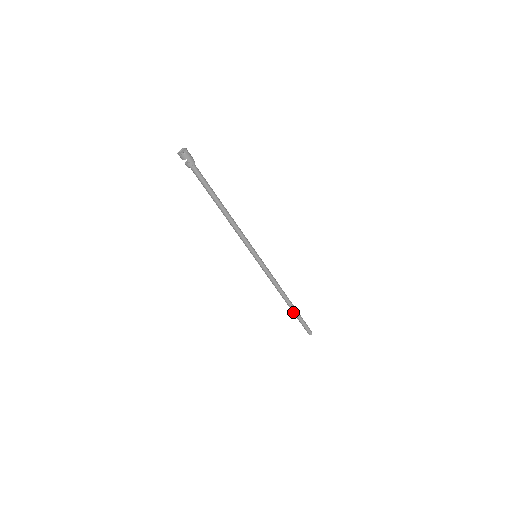
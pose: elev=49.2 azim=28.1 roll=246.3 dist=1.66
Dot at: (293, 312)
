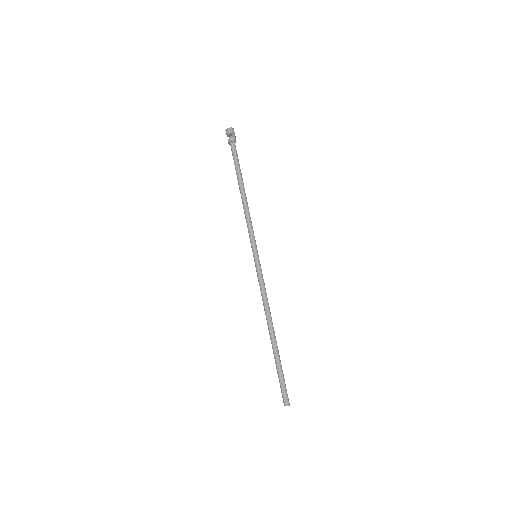
Dot at: (275, 354)
